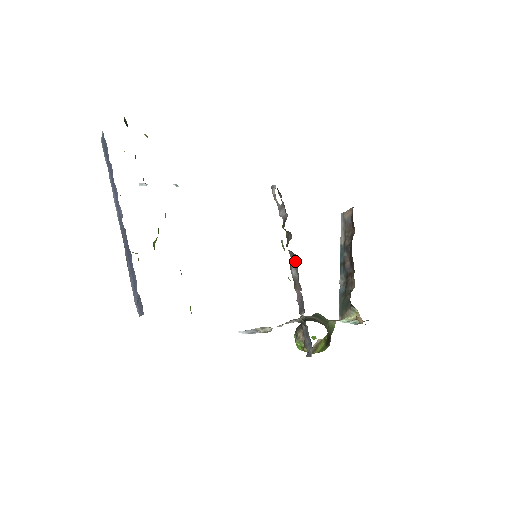
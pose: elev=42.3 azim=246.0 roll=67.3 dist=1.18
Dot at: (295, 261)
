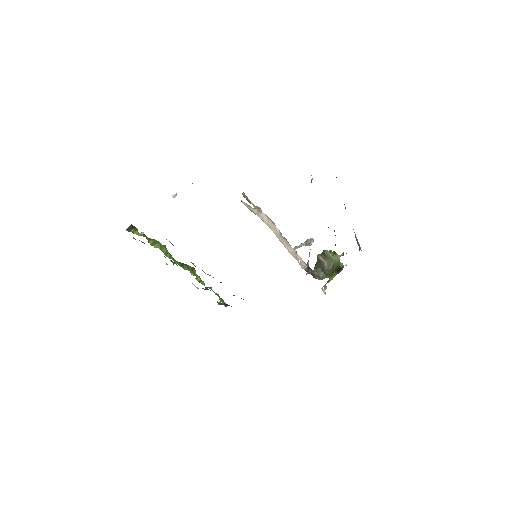
Dot at: (285, 244)
